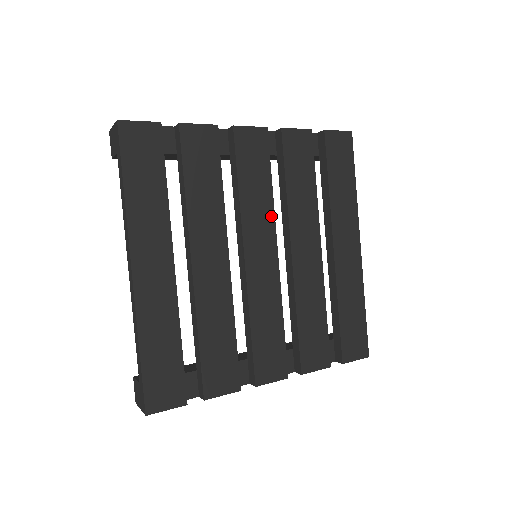
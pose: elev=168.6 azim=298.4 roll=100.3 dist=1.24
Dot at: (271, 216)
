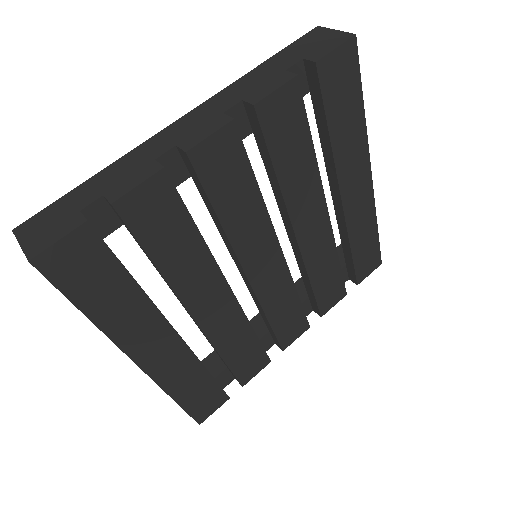
Dot at: (265, 220)
